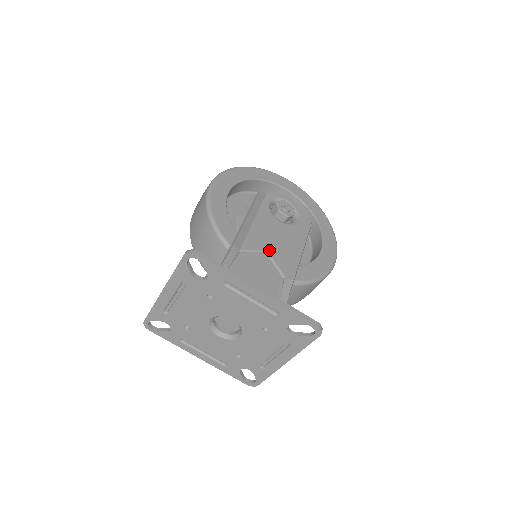
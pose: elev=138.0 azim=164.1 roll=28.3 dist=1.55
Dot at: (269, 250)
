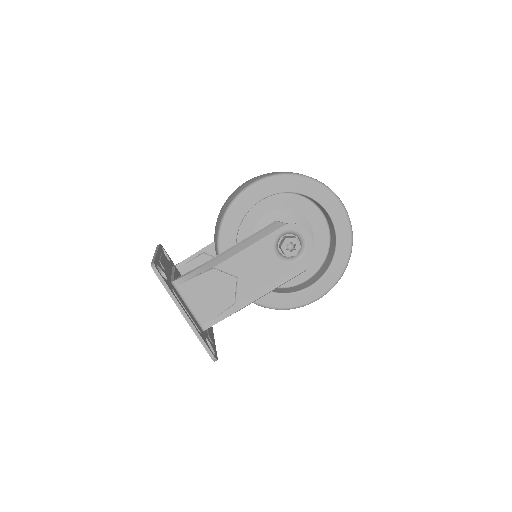
Dot at: (241, 277)
